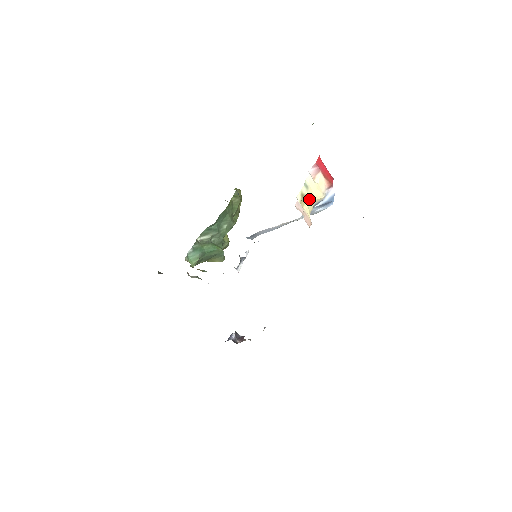
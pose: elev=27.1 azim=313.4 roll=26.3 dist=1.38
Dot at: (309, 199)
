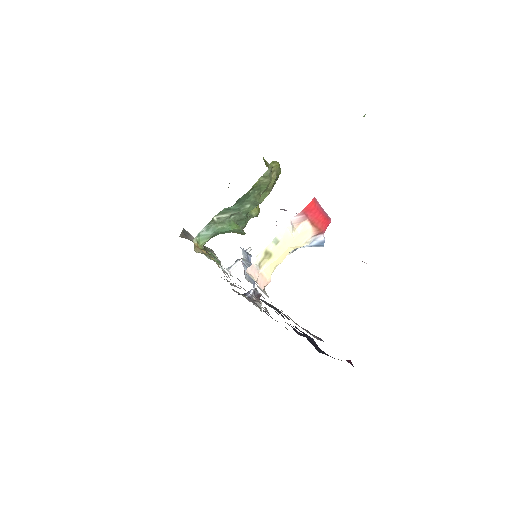
Dot at: (276, 255)
